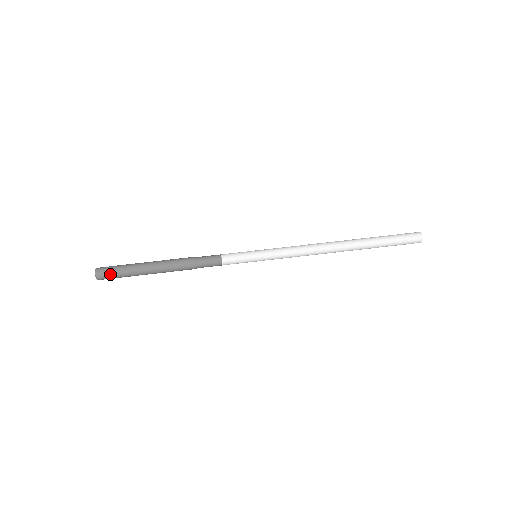
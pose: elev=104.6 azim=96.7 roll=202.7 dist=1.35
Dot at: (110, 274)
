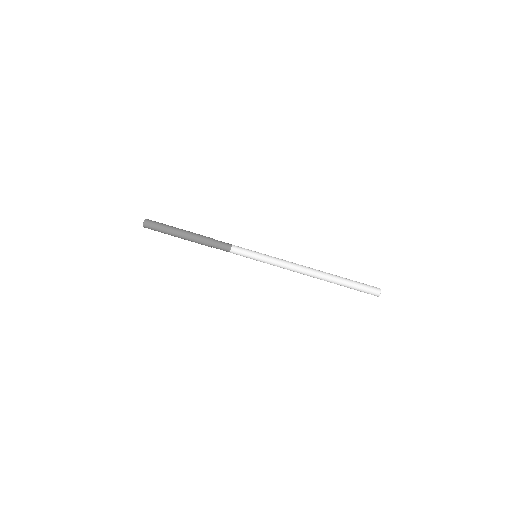
Dot at: (154, 224)
